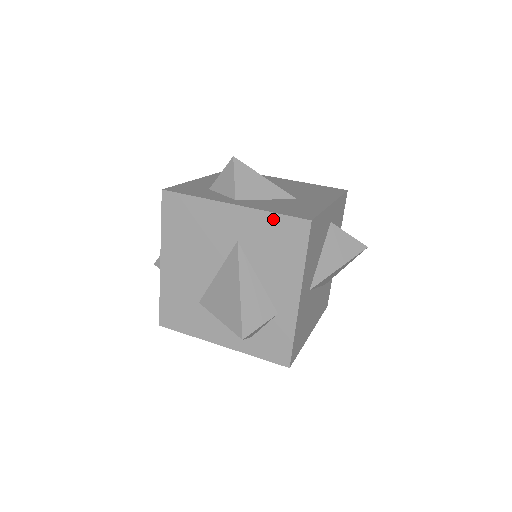
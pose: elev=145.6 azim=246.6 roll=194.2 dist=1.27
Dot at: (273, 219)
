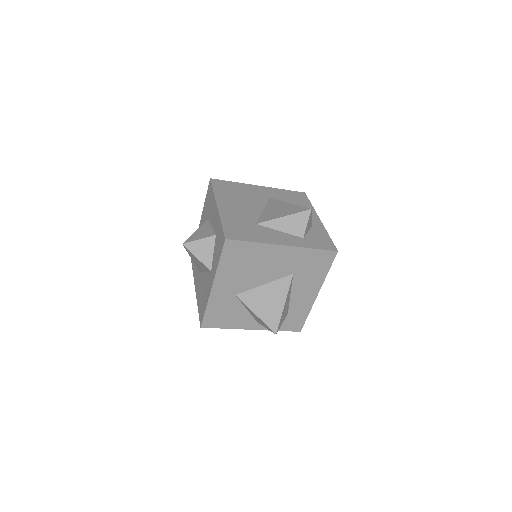
Dot at: (285, 191)
